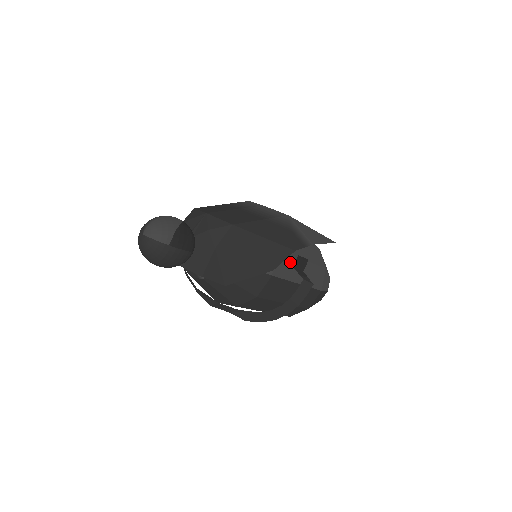
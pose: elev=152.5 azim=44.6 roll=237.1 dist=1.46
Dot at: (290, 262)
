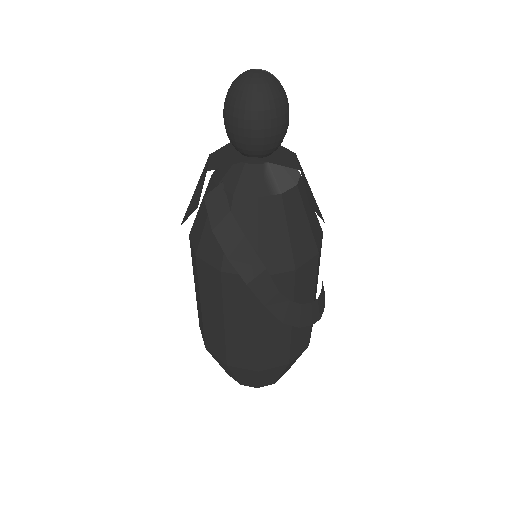
Dot at: occluded
